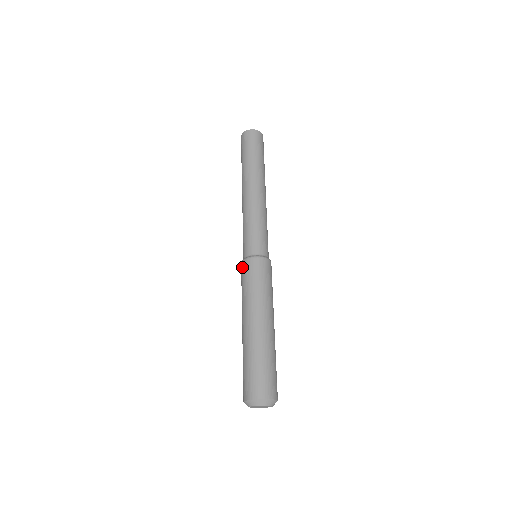
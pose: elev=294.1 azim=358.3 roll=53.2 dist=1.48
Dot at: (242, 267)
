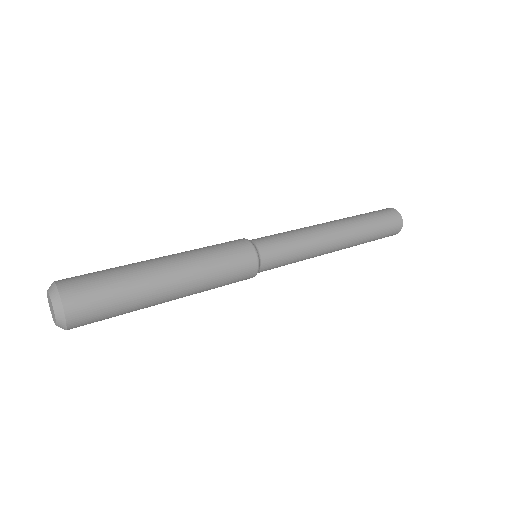
Dot at: occluded
